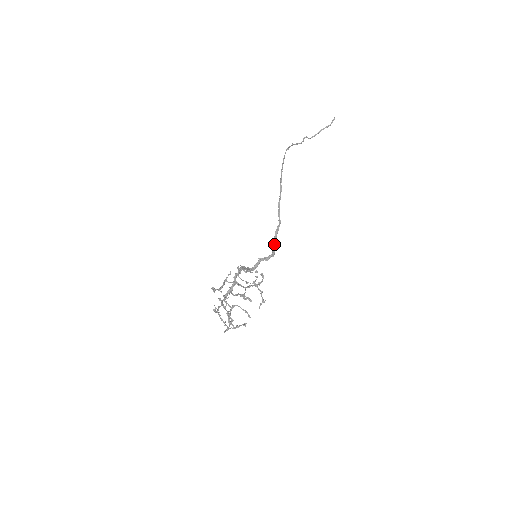
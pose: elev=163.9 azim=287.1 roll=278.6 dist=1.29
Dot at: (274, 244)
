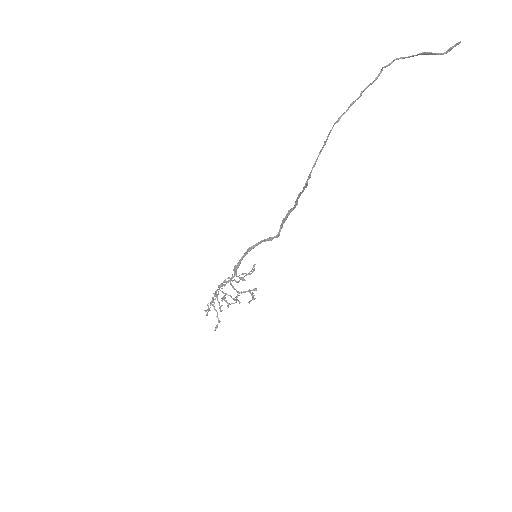
Dot at: (283, 222)
